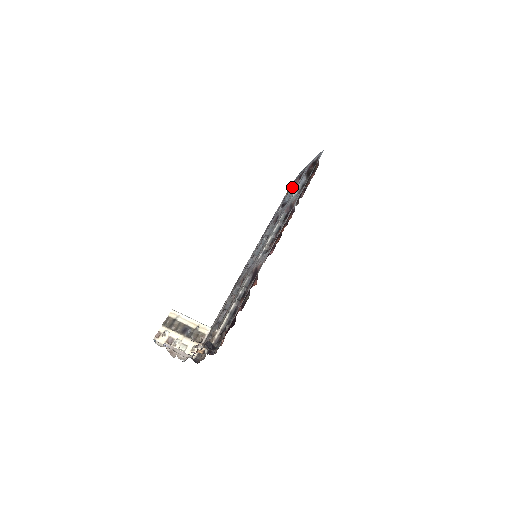
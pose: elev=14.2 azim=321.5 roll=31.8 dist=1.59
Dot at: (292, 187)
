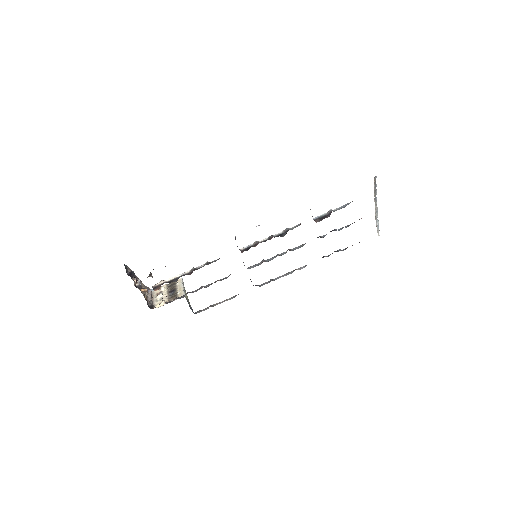
Dot at: occluded
